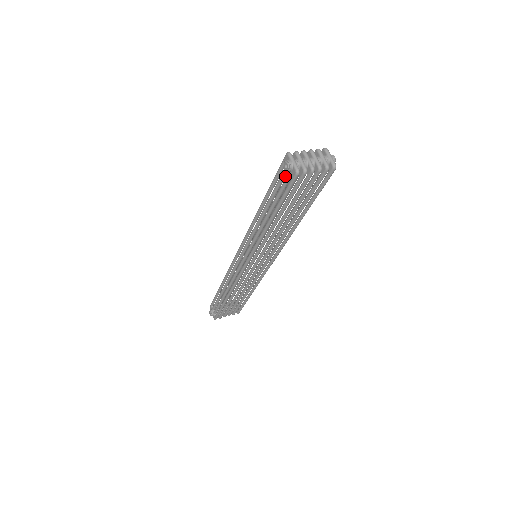
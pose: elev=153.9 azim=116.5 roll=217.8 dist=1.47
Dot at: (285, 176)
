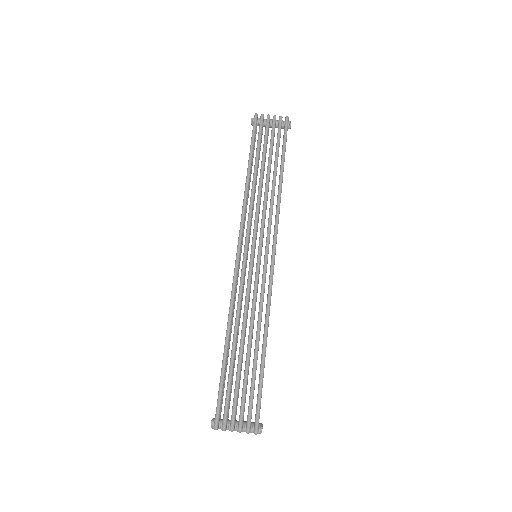
Dot at: (221, 404)
